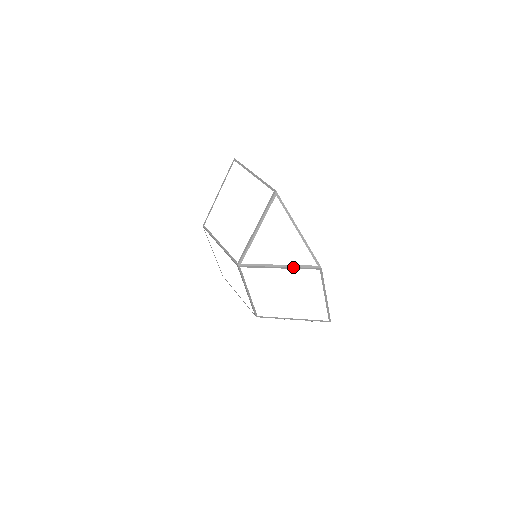
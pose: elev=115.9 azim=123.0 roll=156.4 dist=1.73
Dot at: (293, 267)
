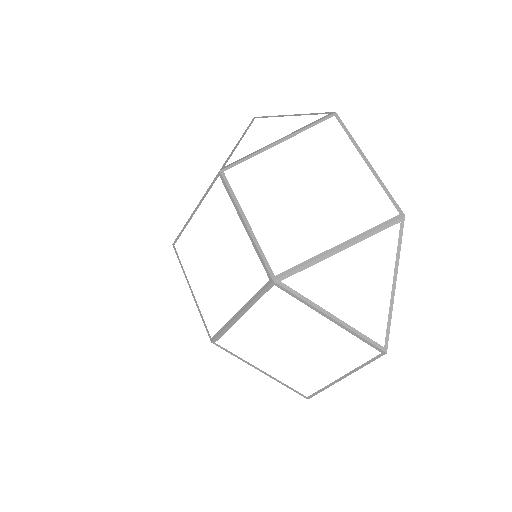
Dot at: (297, 131)
